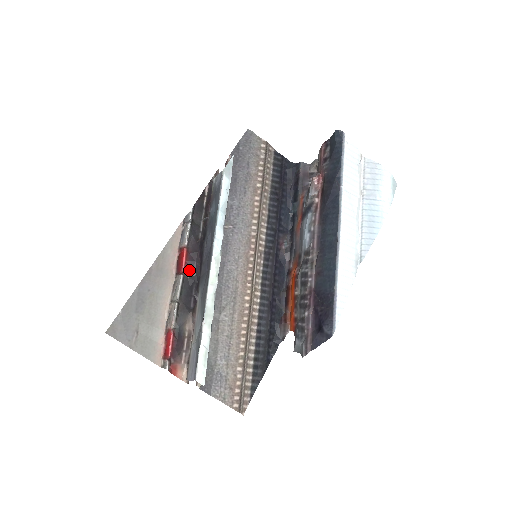
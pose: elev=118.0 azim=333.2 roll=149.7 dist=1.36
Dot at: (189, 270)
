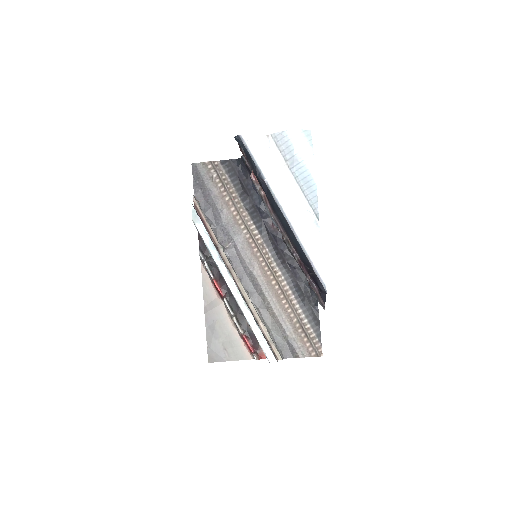
Dot at: (226, 292)
